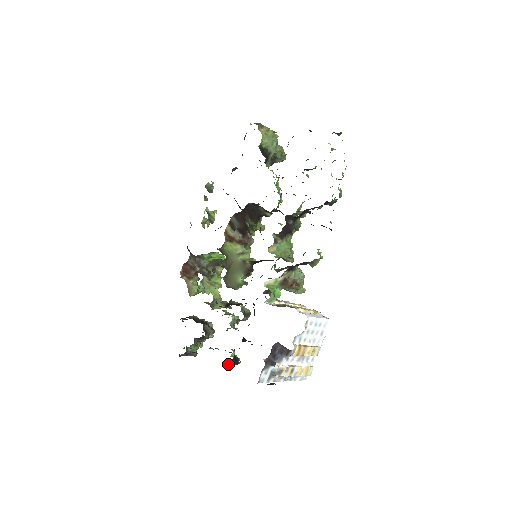
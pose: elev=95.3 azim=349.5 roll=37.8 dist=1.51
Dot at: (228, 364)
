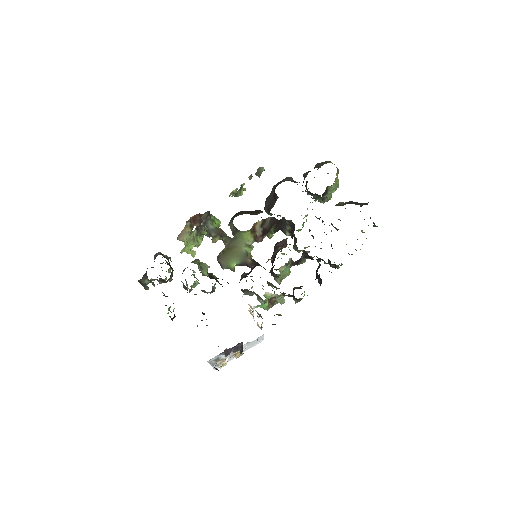
Dot at: occluded
